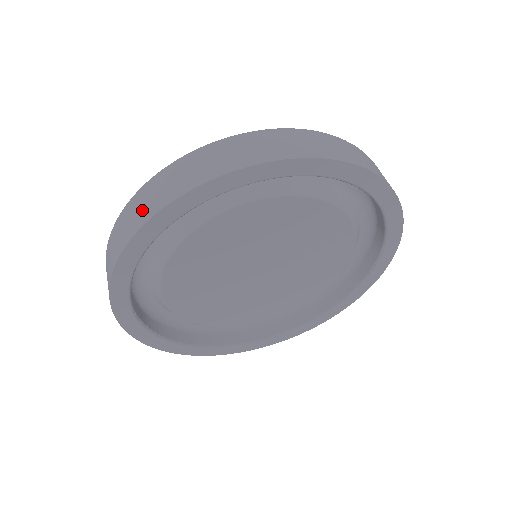
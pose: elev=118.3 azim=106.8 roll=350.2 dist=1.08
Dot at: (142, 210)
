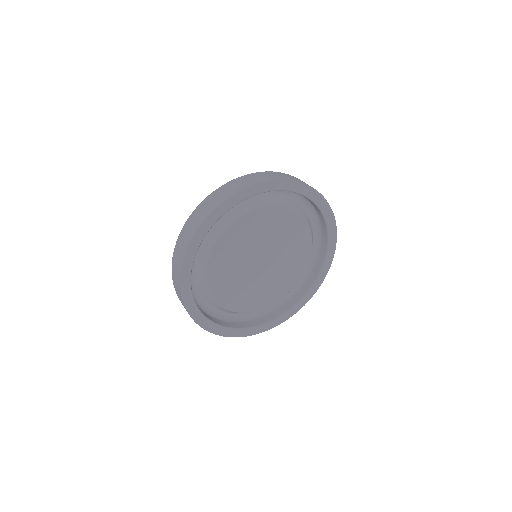
Dot at: (226, 193)
